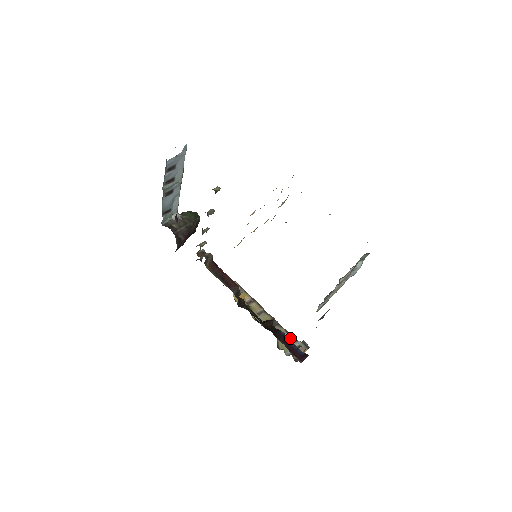
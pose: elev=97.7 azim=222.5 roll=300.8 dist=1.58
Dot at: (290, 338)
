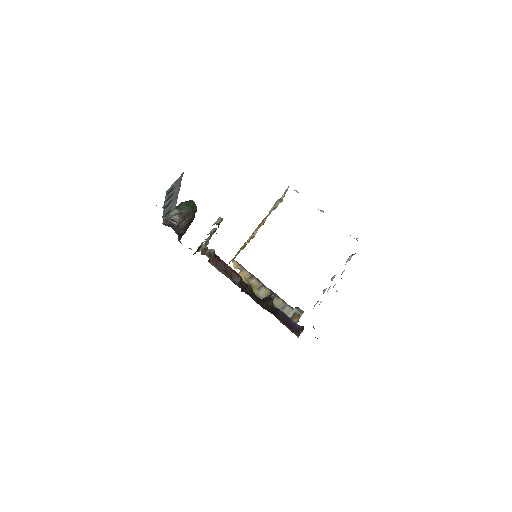
Dot at: (287, 307)
